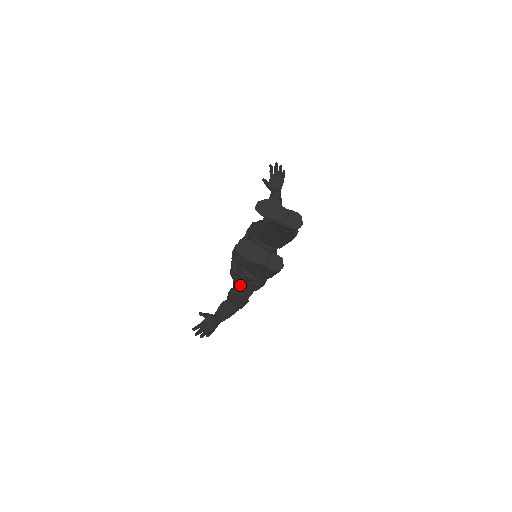
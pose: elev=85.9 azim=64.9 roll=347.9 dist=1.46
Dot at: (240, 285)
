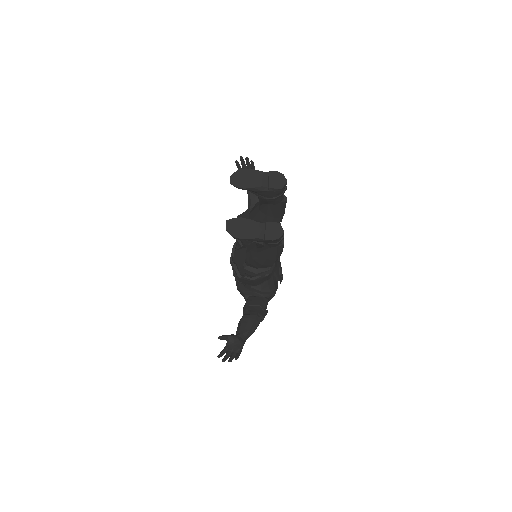
Dot at: (252, 297)
